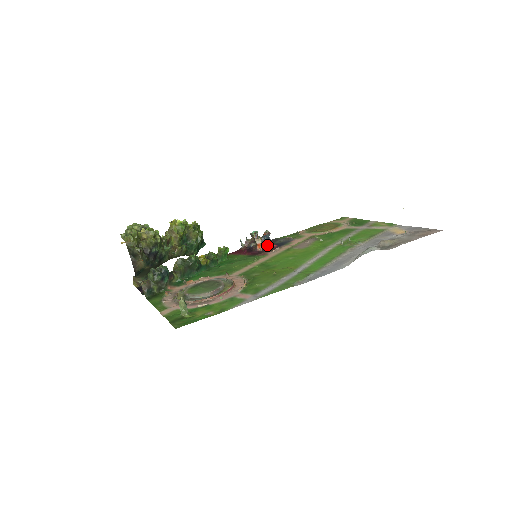
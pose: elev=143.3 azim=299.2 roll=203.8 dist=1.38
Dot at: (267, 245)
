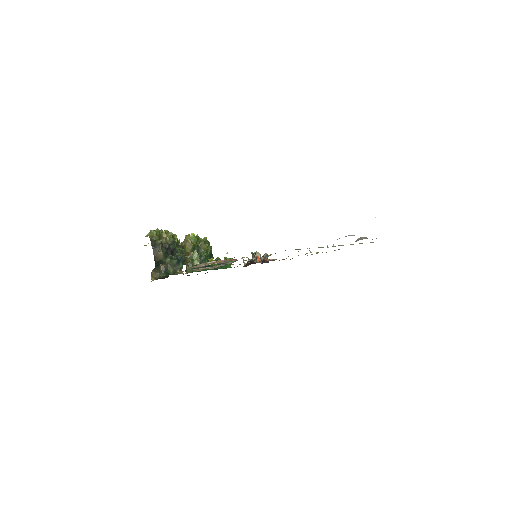
Dot at: (266, 259)
